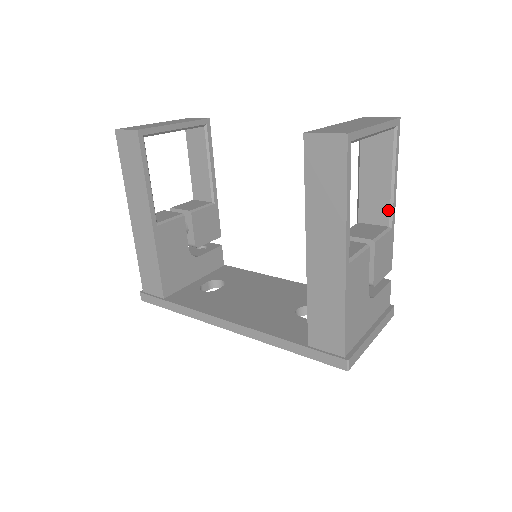
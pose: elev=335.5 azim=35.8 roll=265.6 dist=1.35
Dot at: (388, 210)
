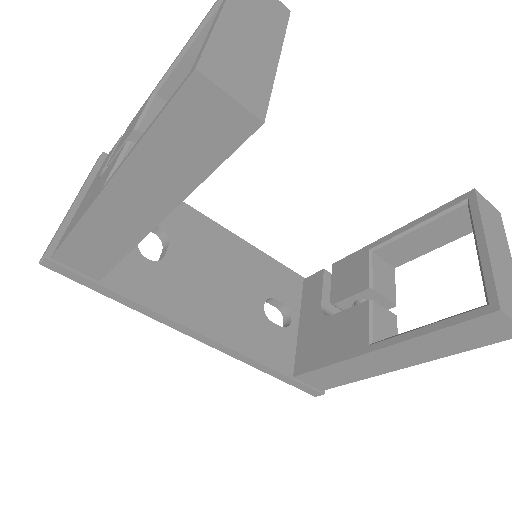
Dot at: (409, 260)
